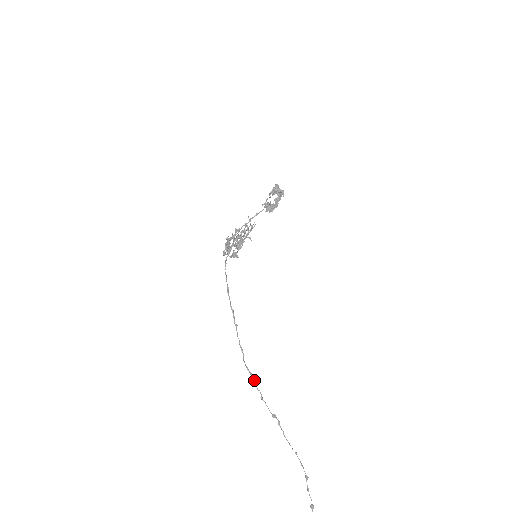
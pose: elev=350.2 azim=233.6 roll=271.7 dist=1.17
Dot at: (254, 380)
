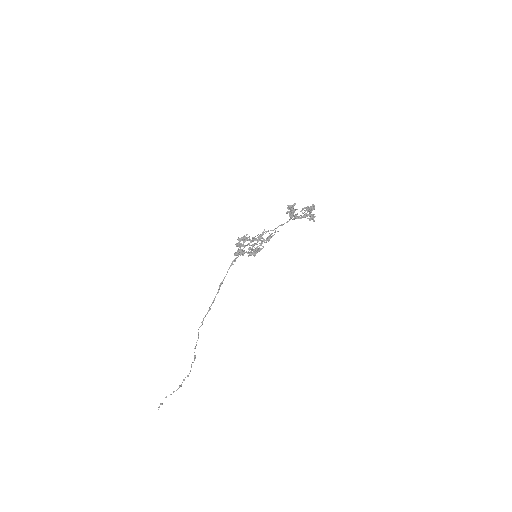
Dot at: occluded
